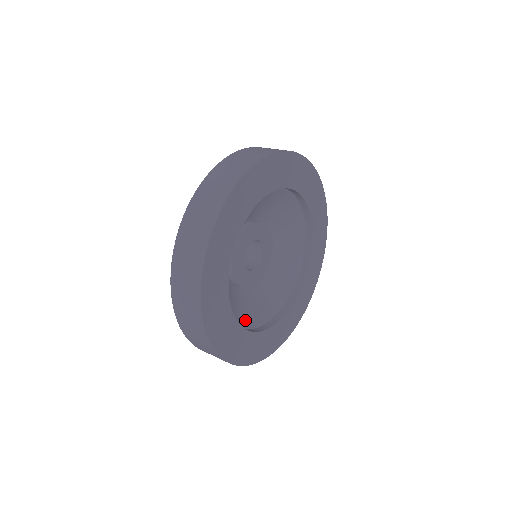
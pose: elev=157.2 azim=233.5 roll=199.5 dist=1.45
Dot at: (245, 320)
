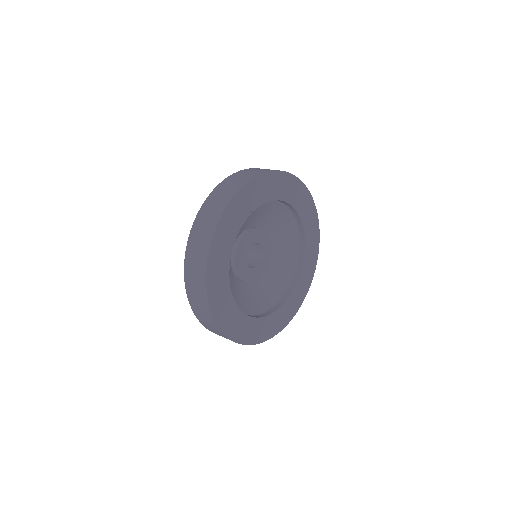
Dot at: (274, 297)
